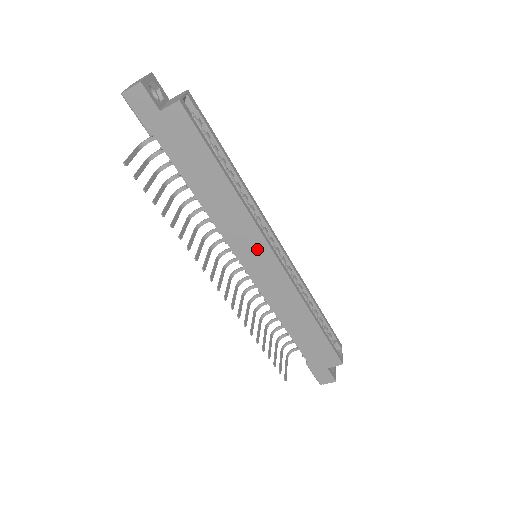
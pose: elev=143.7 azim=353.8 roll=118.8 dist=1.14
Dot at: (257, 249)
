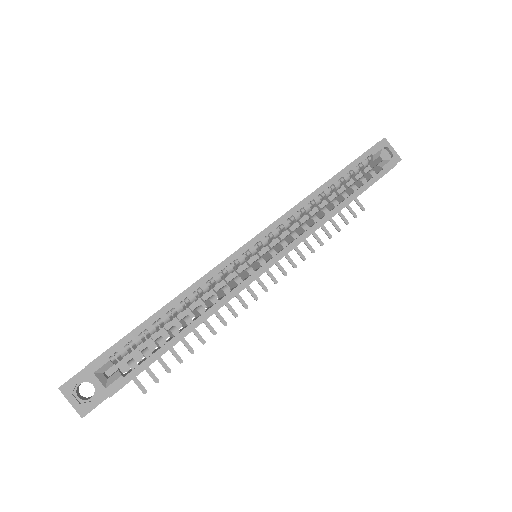
Dot at: occluded
